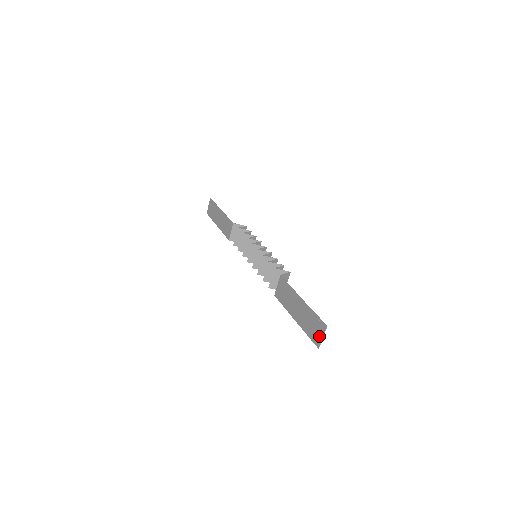
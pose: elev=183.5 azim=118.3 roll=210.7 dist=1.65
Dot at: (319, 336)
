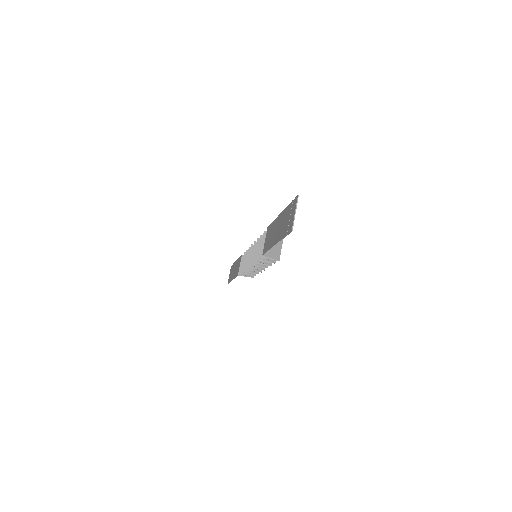
Dot at: (292, 217)
